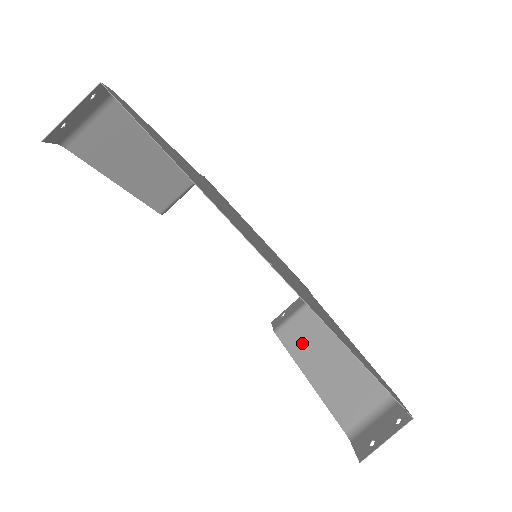
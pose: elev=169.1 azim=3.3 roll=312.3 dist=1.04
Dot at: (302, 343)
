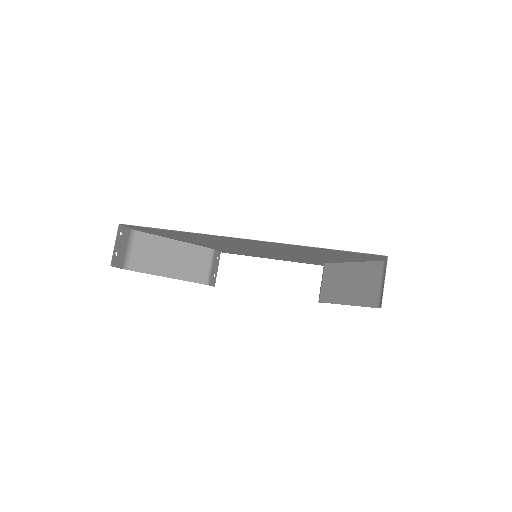
Dot at: (333, 291)
